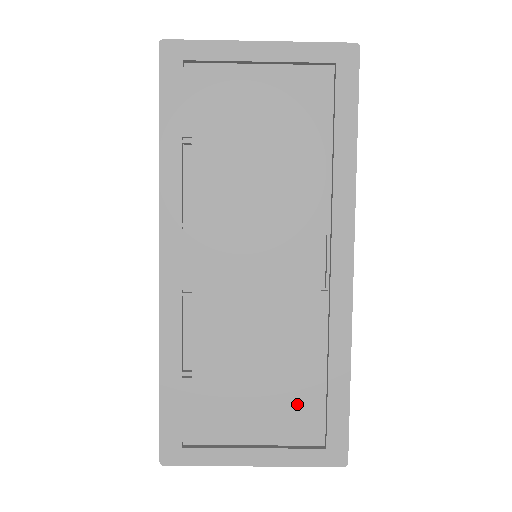
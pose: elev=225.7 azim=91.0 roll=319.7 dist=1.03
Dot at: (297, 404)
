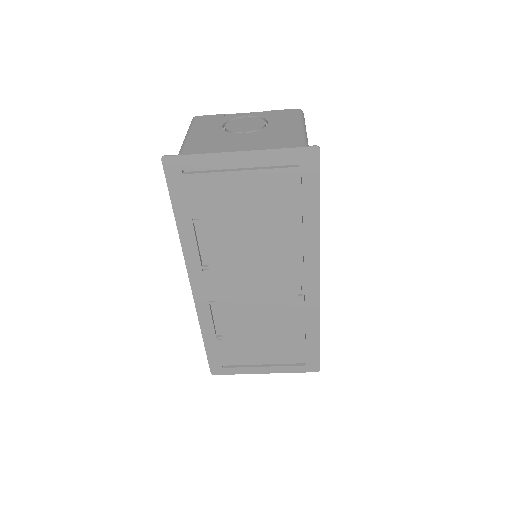
Dot at: (287, 348)
